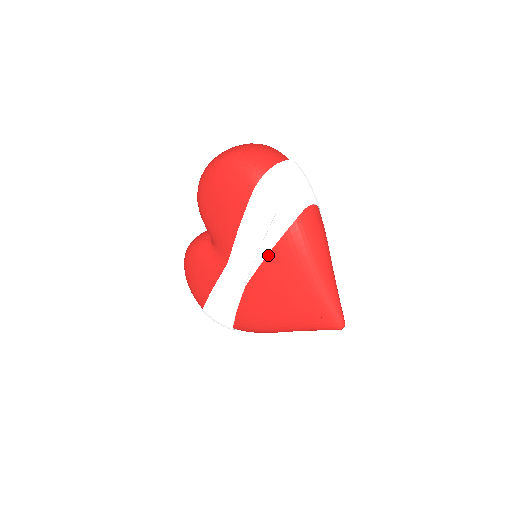
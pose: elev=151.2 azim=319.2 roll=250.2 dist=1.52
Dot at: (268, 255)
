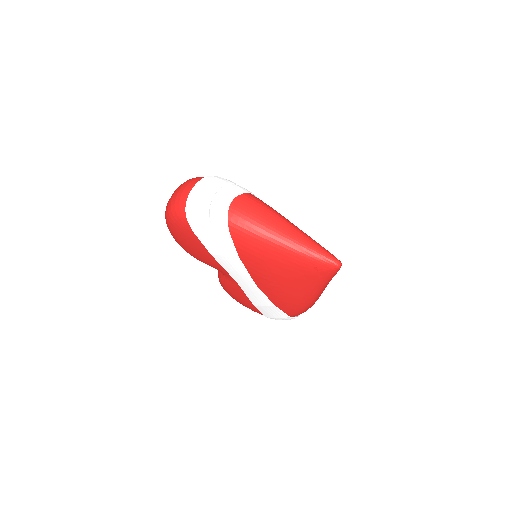
Dot at: (240, 257)
